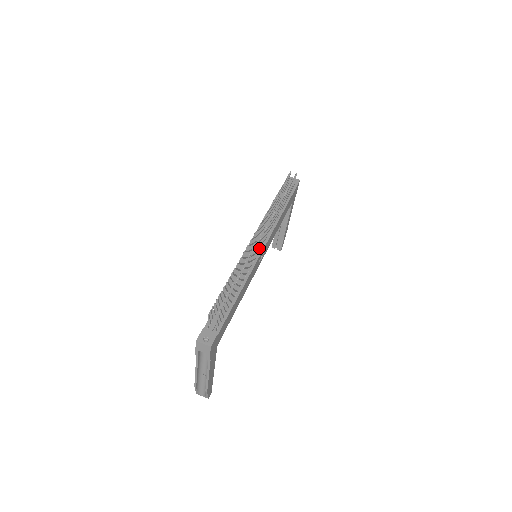
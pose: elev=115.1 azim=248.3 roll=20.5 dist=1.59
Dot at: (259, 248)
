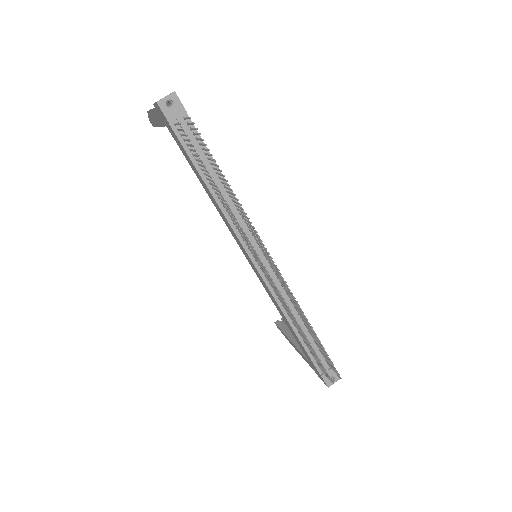
Dot at: (273, 269)
